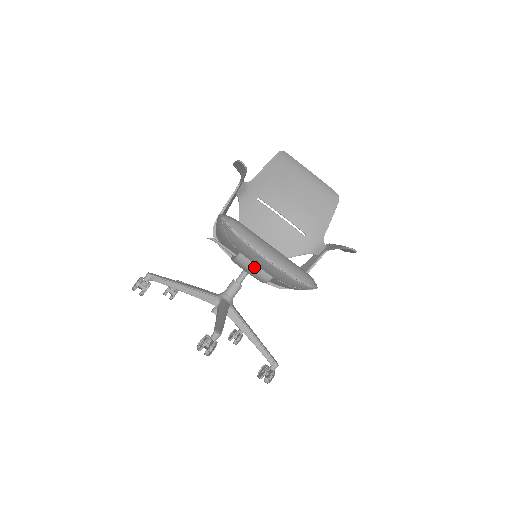
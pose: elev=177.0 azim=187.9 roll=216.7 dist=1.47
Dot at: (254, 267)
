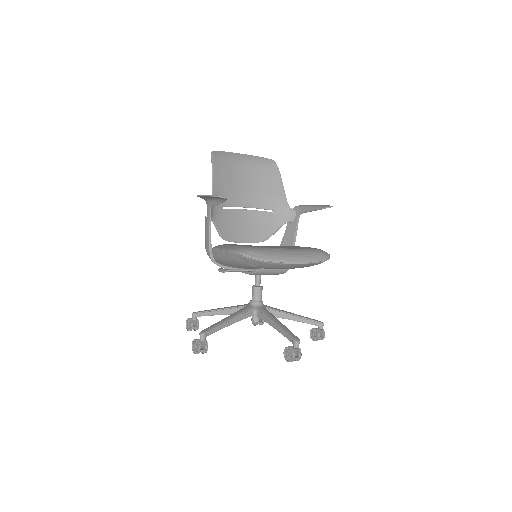
Dot at: (273, 270)
